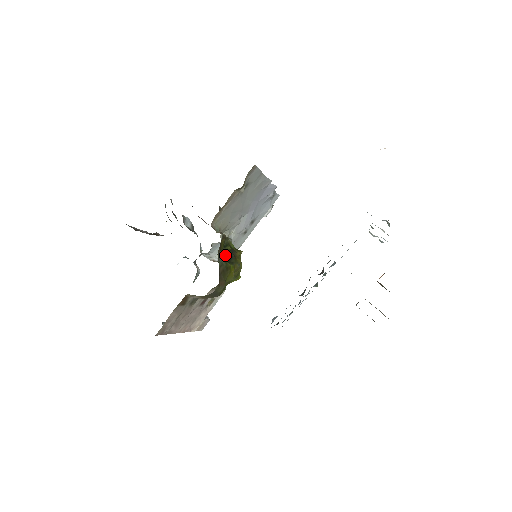
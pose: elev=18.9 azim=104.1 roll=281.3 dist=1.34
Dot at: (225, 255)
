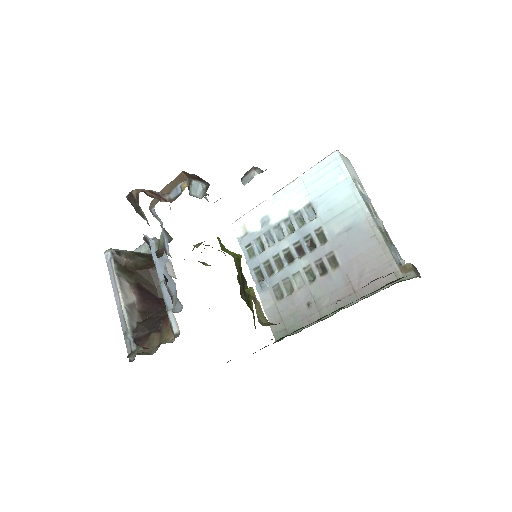
Dot at: (241, 290)
